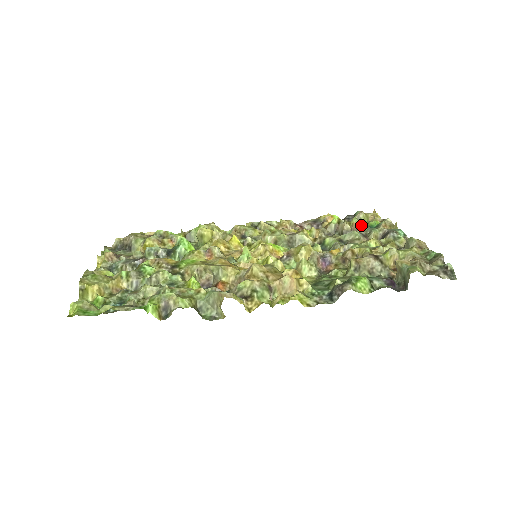
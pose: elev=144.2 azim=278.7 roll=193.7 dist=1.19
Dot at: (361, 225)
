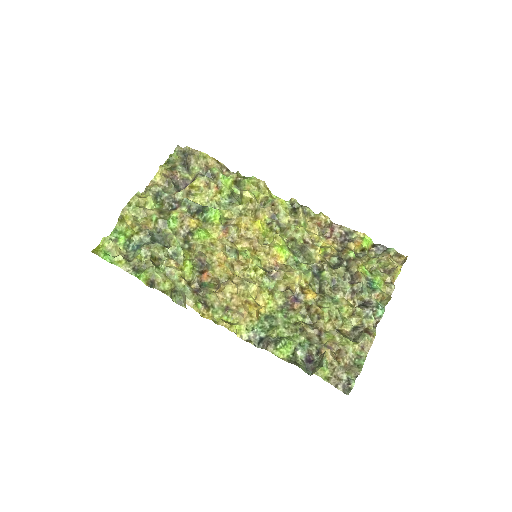
Dot at: (361, 280)
